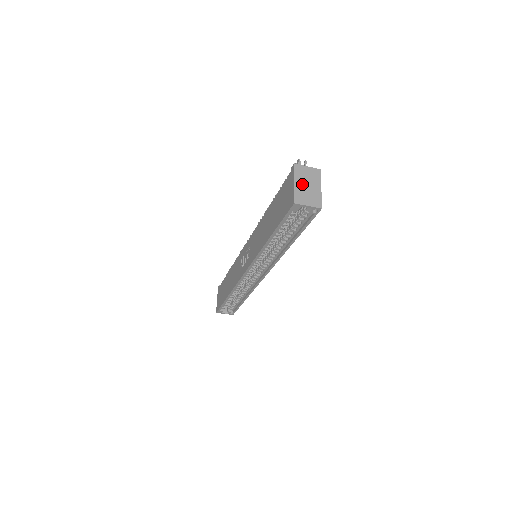
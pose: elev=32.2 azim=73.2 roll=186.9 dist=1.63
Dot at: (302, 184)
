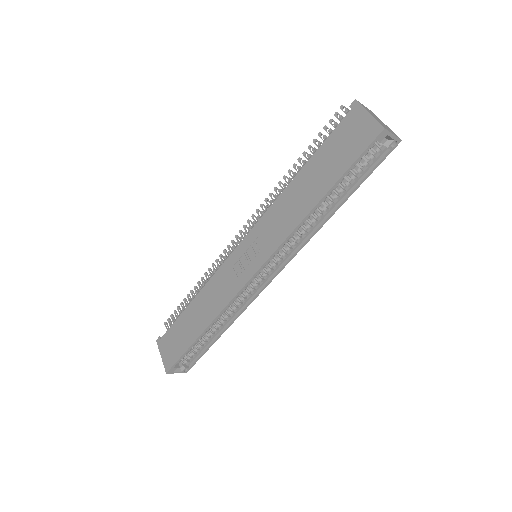
Dot at: (374, 116)
